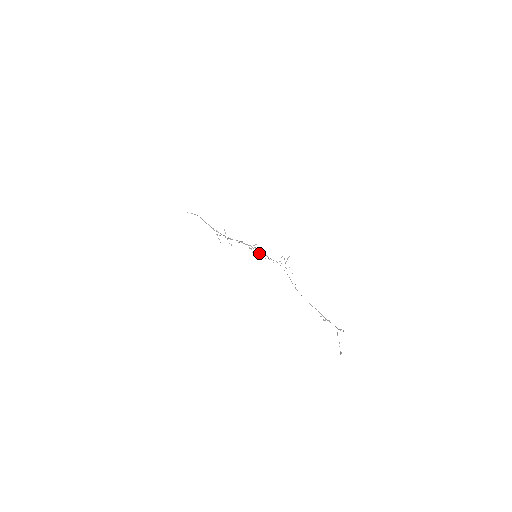
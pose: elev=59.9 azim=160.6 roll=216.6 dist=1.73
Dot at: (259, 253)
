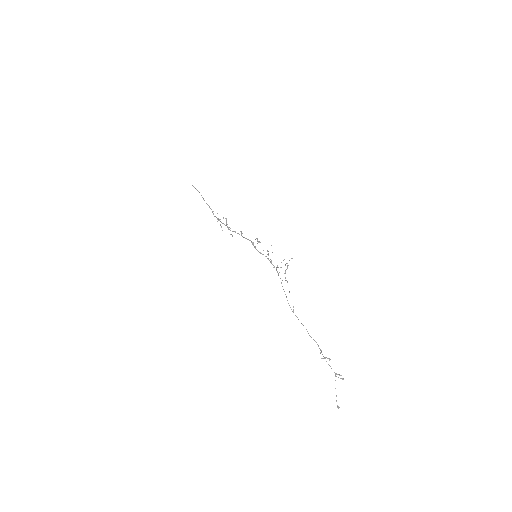
Dot at: occluded
